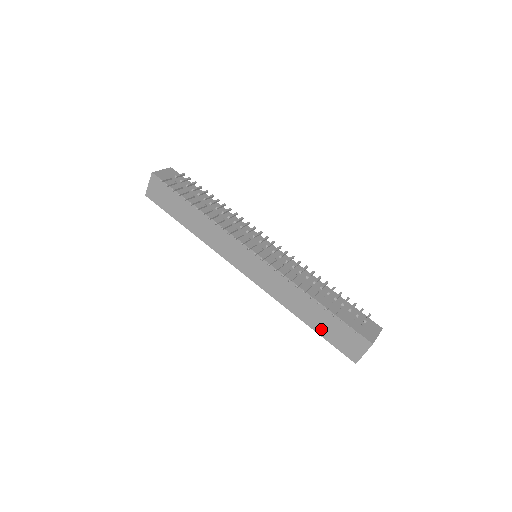
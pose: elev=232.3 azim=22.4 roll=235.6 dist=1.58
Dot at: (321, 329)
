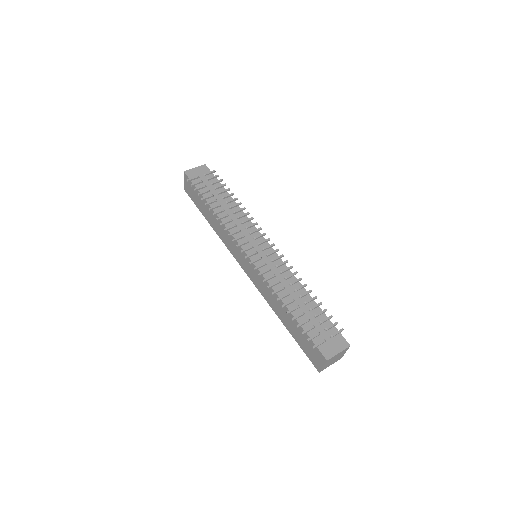
Dot at: (294, 334)
